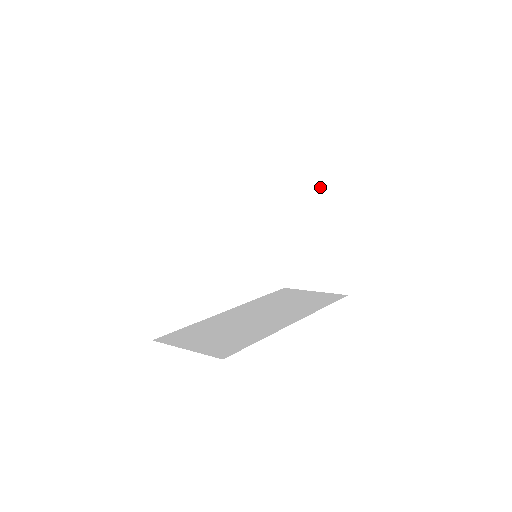
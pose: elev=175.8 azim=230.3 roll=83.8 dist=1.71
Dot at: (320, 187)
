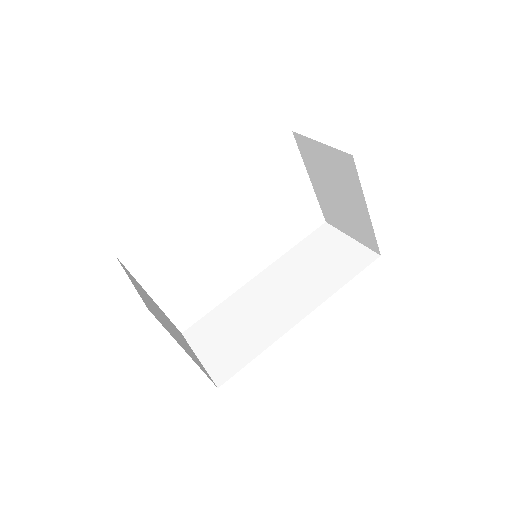
Dot at: (330, 147)
